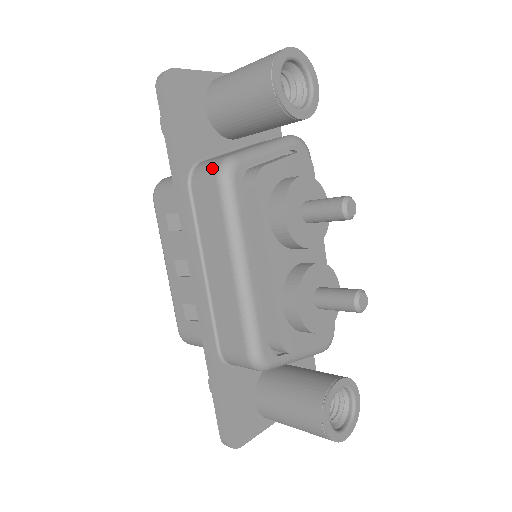
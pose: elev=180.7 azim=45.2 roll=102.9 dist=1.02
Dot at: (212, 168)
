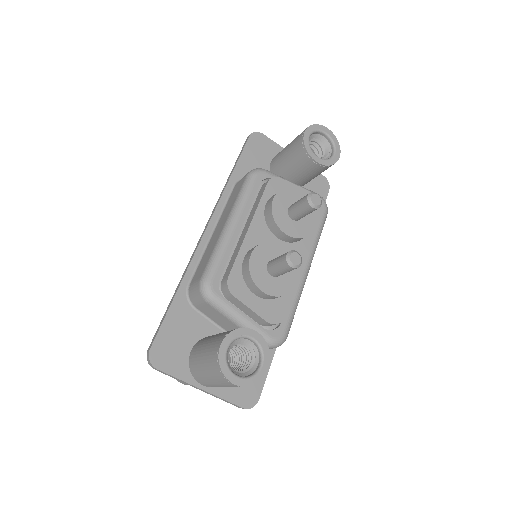
Dot at: occluded
